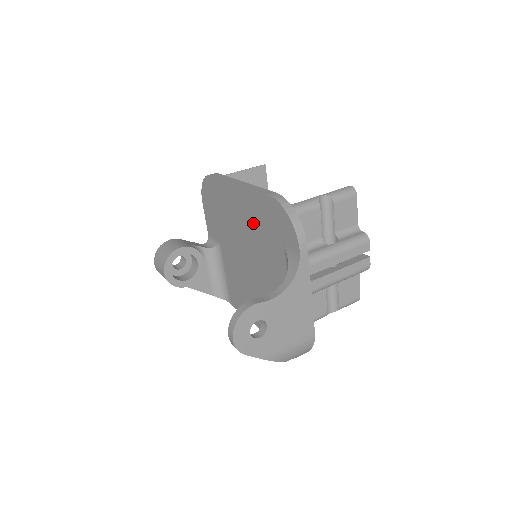
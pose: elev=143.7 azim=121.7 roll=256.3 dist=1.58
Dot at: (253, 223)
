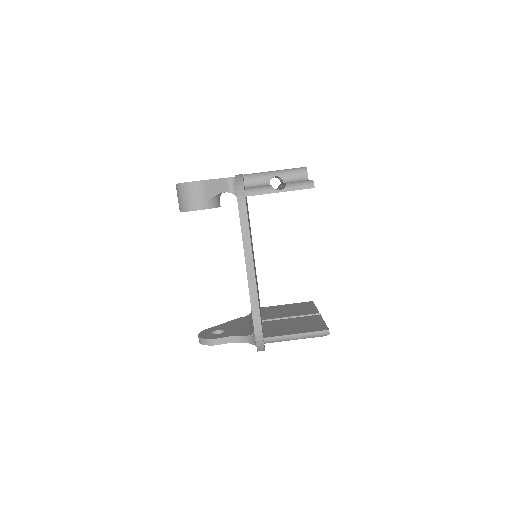
Dot at: occluded
